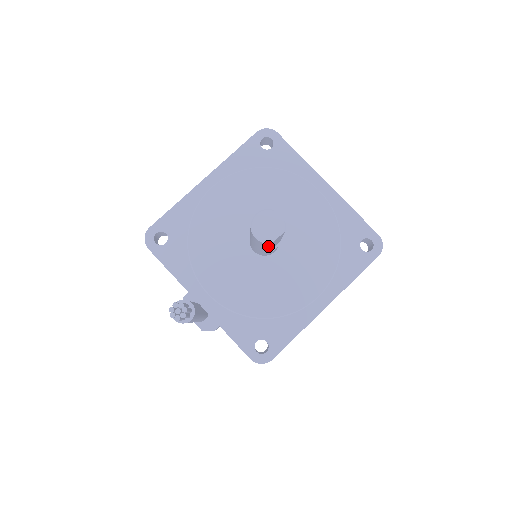
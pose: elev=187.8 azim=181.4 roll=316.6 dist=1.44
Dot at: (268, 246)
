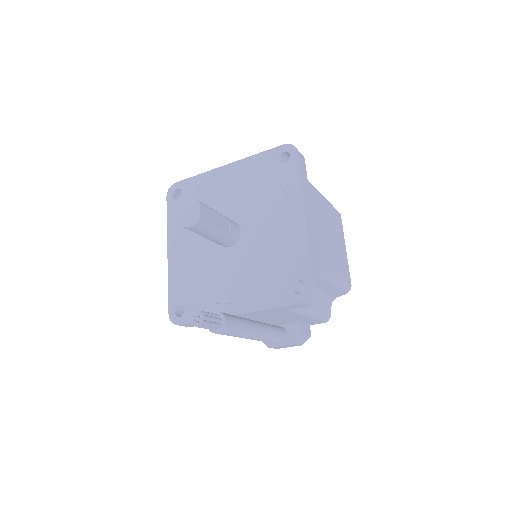
Dot at: (208, 224)
